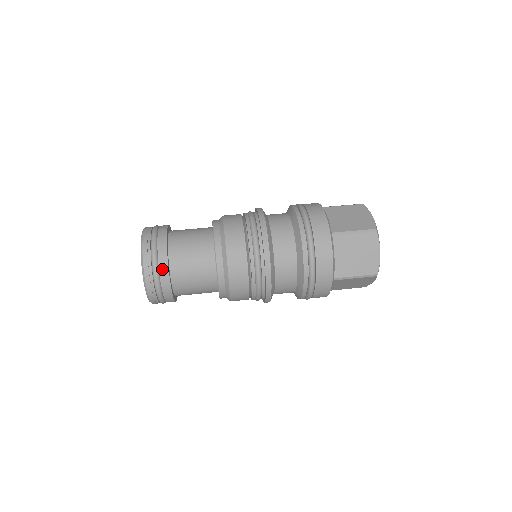
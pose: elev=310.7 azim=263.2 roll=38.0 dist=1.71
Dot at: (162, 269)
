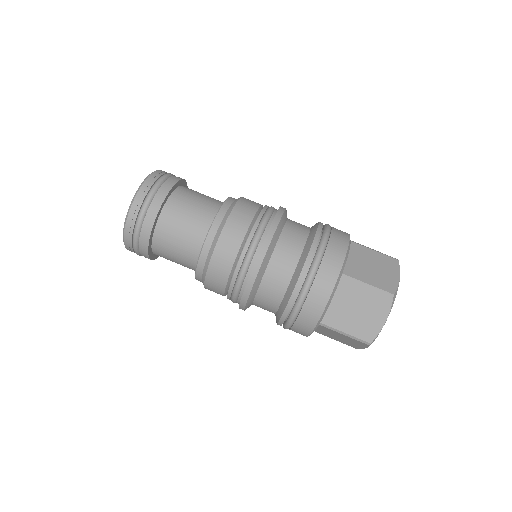
Dot at: (147, 220)
